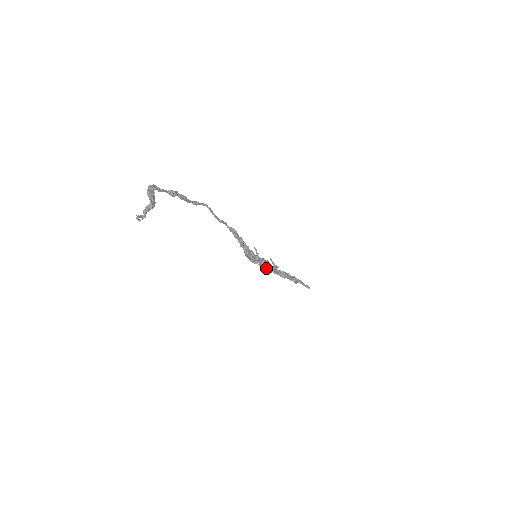
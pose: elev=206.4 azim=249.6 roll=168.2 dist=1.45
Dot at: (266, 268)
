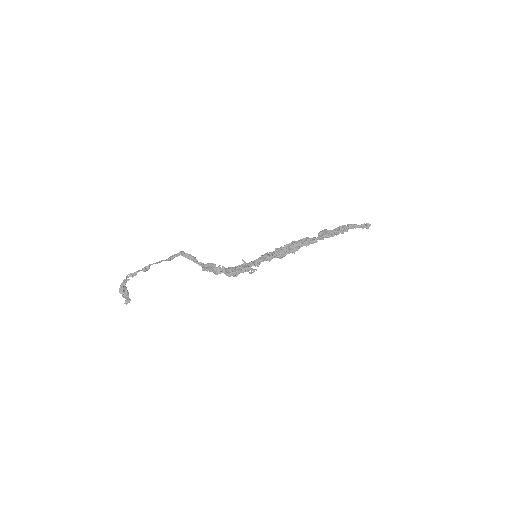
Dot at: (274, 257)
